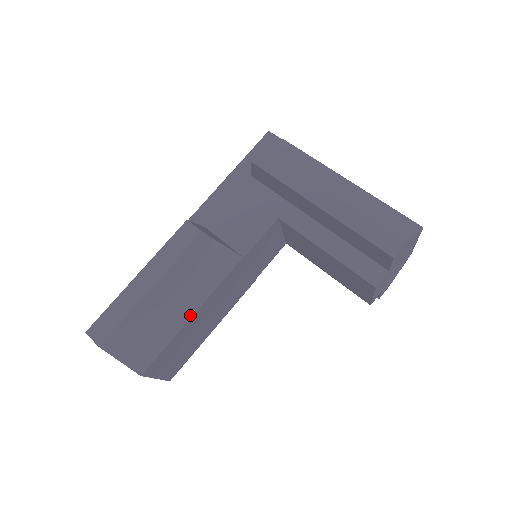
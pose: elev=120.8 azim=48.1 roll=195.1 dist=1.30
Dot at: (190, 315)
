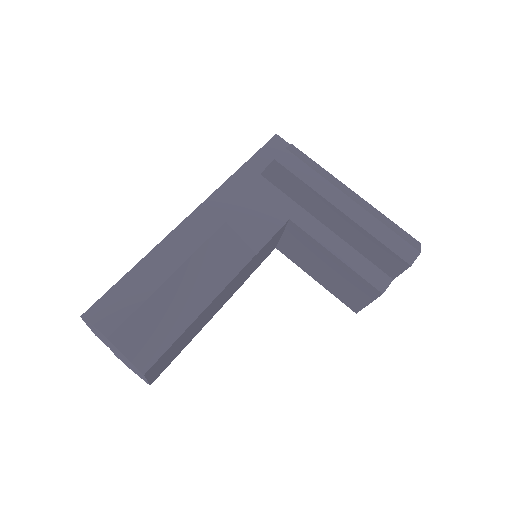
Dot at: (201, 310)
